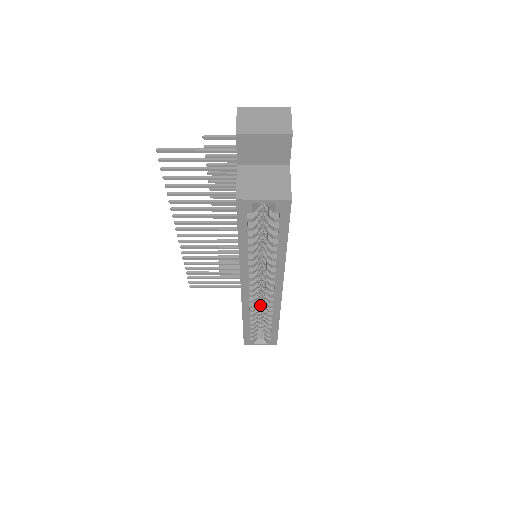
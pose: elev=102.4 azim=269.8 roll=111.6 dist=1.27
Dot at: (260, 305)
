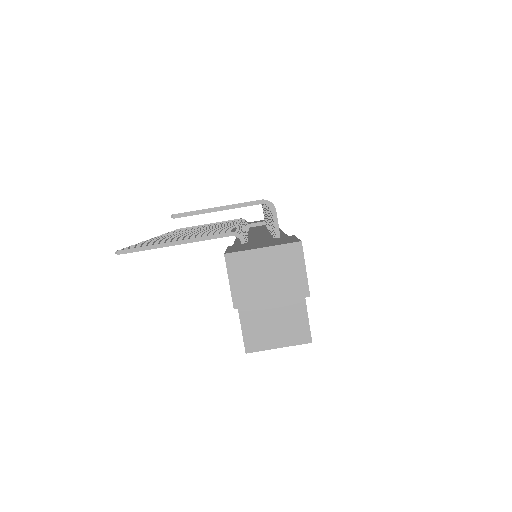
Dot at: occluded
